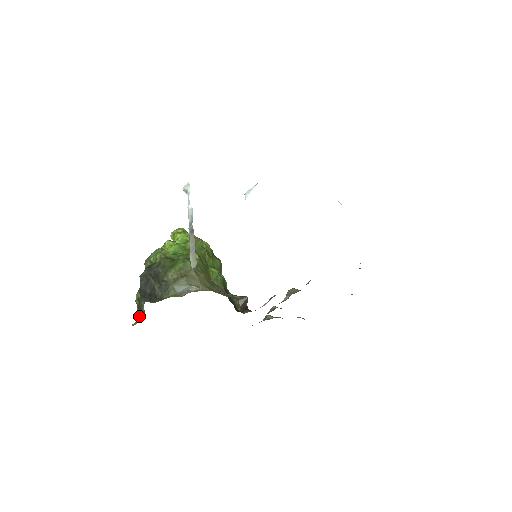
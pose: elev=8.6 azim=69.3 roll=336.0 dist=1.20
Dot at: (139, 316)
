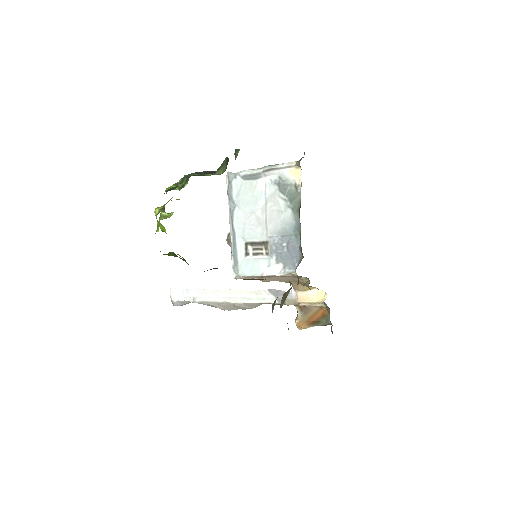
Dot at: (210, 174)
